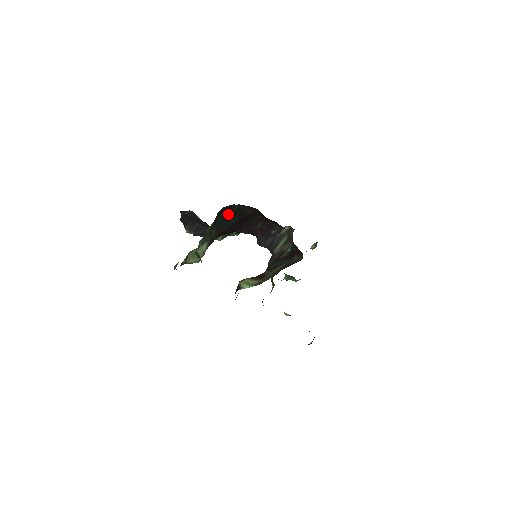
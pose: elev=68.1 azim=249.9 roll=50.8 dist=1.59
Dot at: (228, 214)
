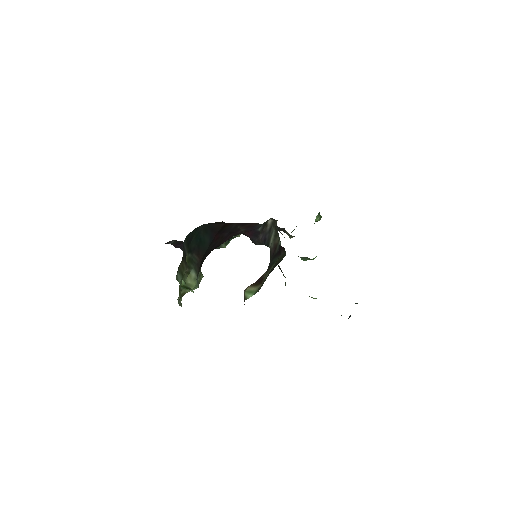
Dot at: (199, 237)
